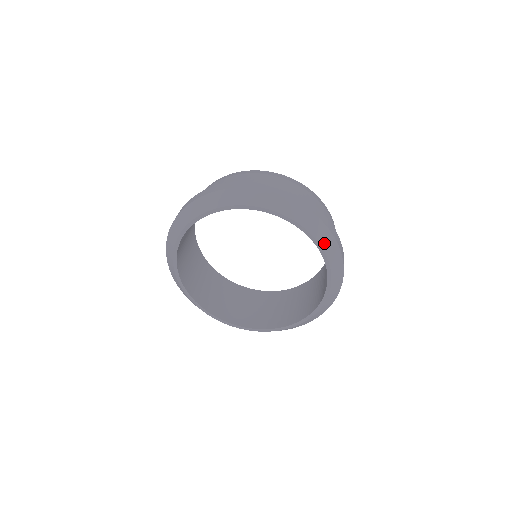
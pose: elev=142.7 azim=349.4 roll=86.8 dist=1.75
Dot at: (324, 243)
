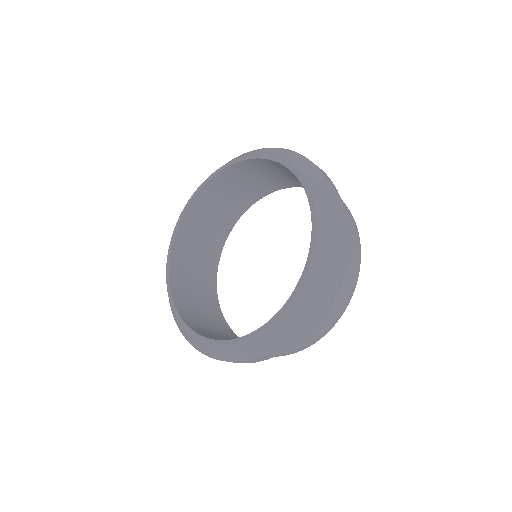
Dot at: (319, 255)
